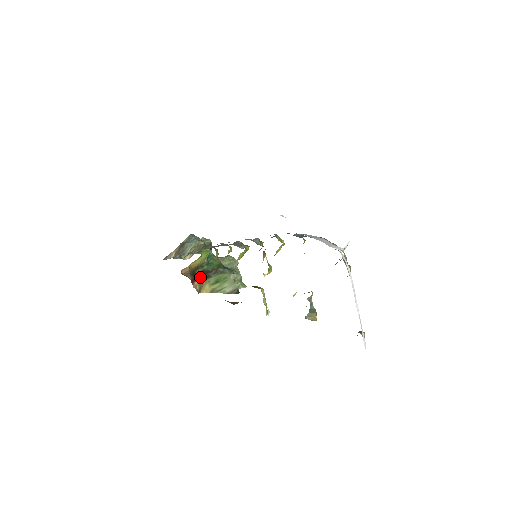
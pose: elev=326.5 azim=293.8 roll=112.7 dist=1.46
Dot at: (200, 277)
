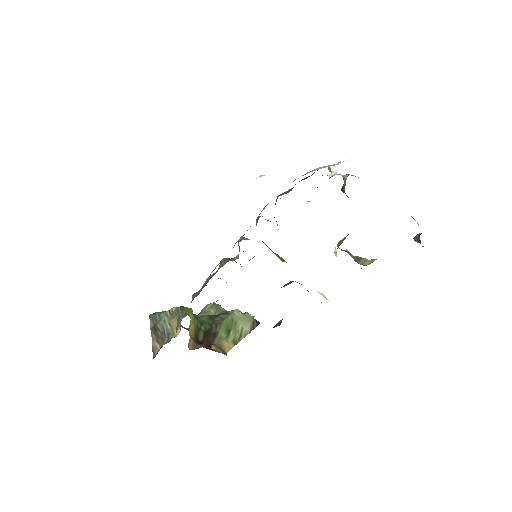
Dot at: (208, 341)
